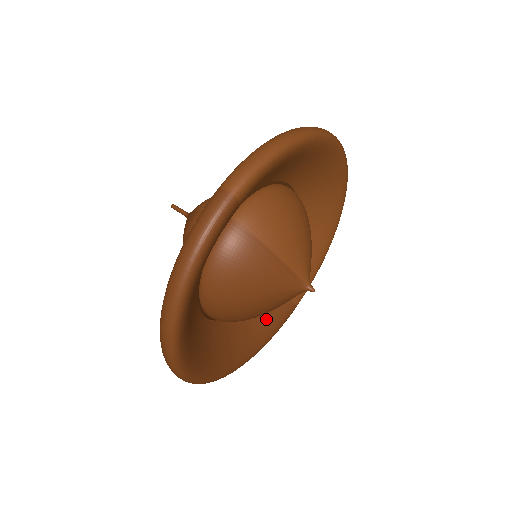
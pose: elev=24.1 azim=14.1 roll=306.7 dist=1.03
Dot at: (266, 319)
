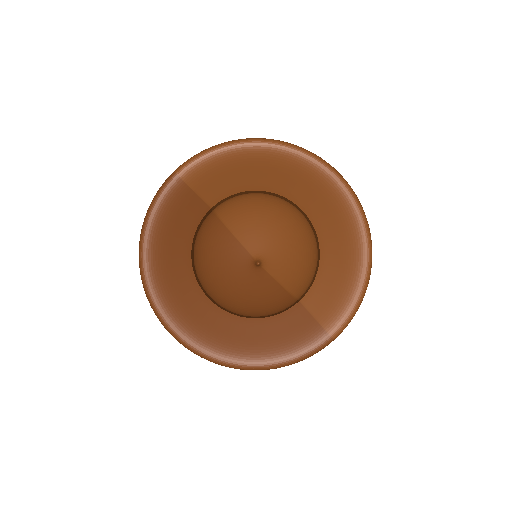
Dot at: (289, 336)
